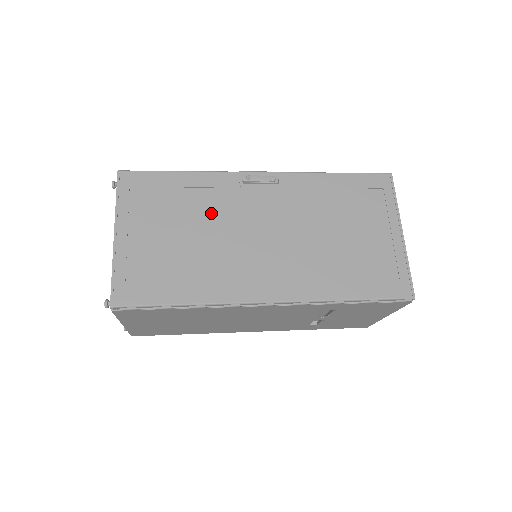
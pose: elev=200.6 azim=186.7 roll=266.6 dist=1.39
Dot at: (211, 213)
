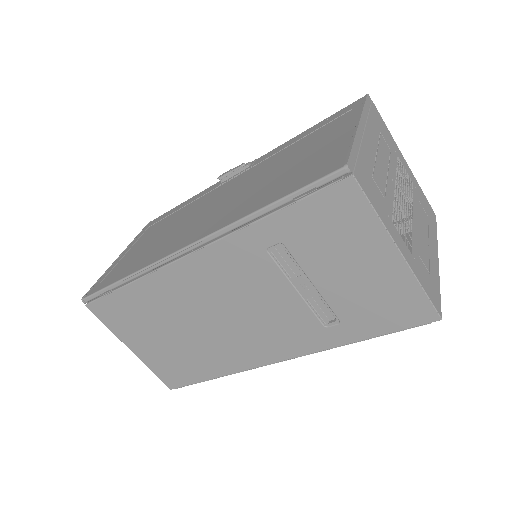
Dot at: (187, 213)
